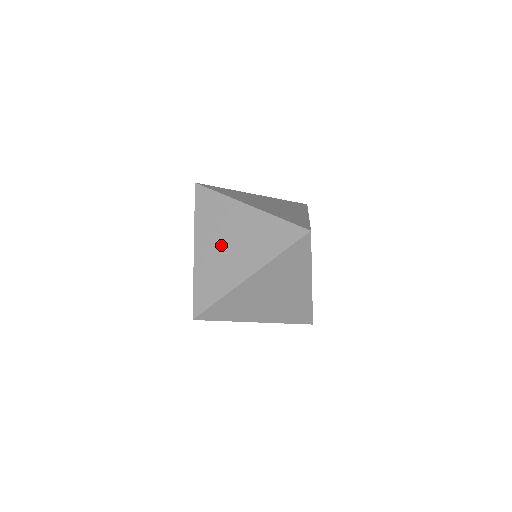
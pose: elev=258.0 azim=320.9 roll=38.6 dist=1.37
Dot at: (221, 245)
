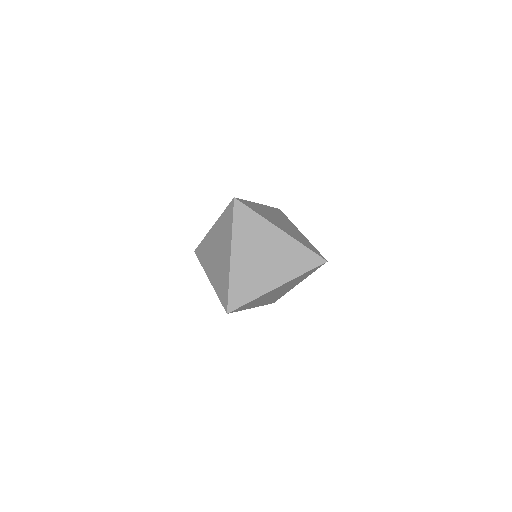
Dot at: (215, 248)
